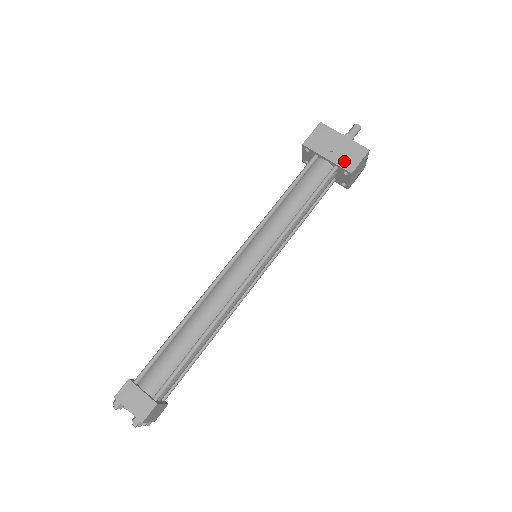
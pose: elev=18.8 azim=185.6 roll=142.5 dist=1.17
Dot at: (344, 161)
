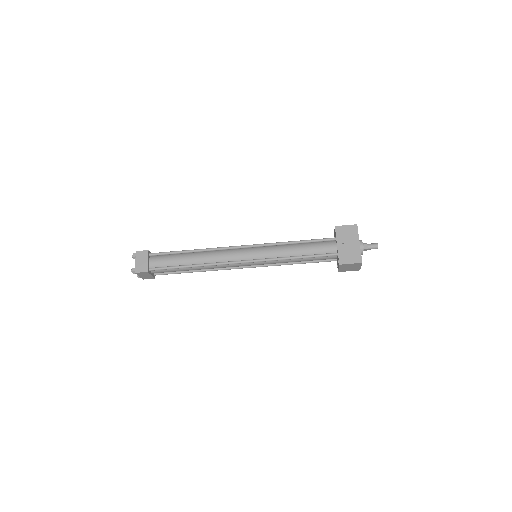
Dot at: (343, 255)
